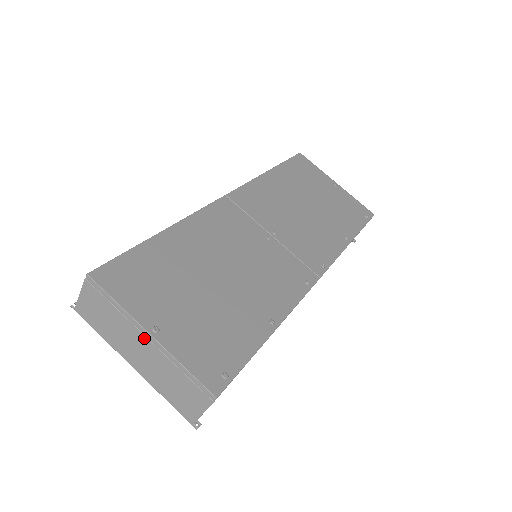
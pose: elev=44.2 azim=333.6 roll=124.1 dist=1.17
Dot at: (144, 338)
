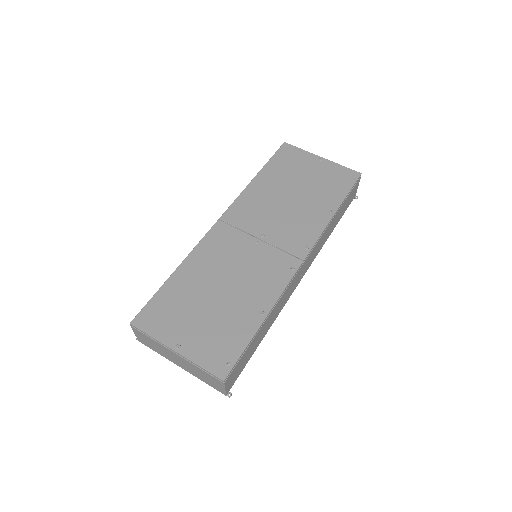
Dot at: (174, 353)
